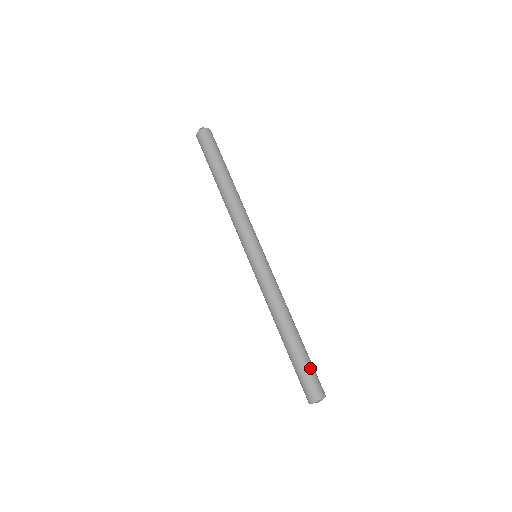
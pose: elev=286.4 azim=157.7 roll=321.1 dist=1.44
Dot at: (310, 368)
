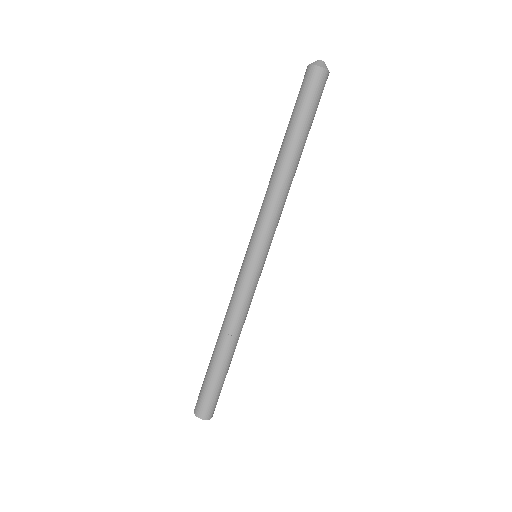
Dot at: (210, 389)
